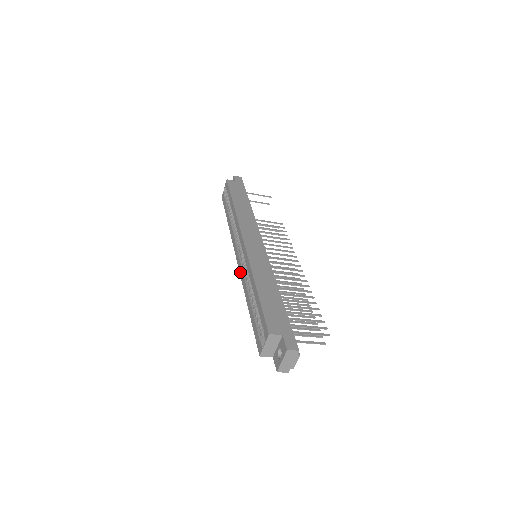
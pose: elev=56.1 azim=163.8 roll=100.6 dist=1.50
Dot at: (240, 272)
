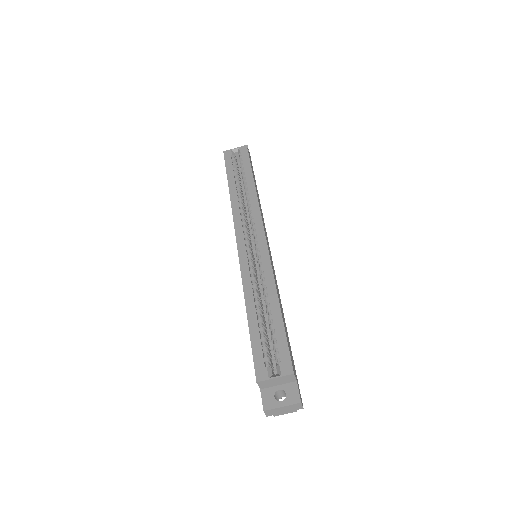
Dot at: (242, 261)
